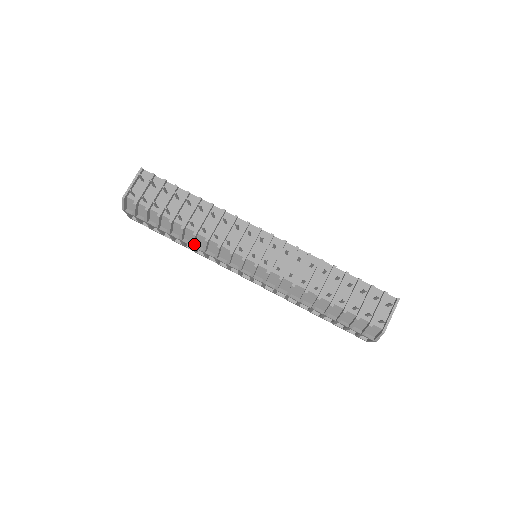
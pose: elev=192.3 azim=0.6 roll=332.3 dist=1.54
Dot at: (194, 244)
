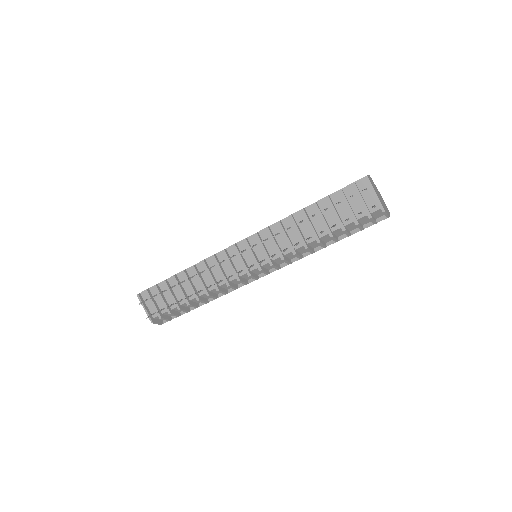
Dot at: (217, 296)
